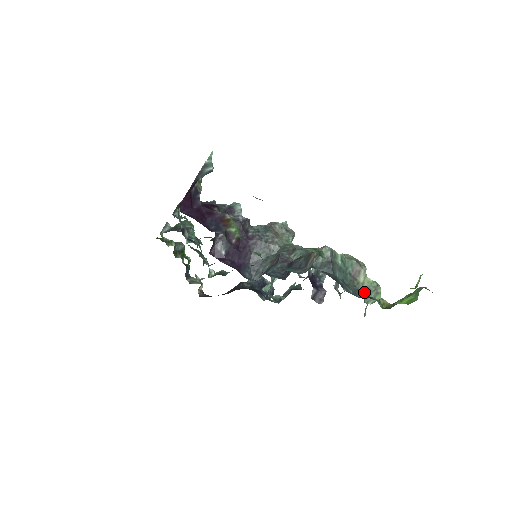
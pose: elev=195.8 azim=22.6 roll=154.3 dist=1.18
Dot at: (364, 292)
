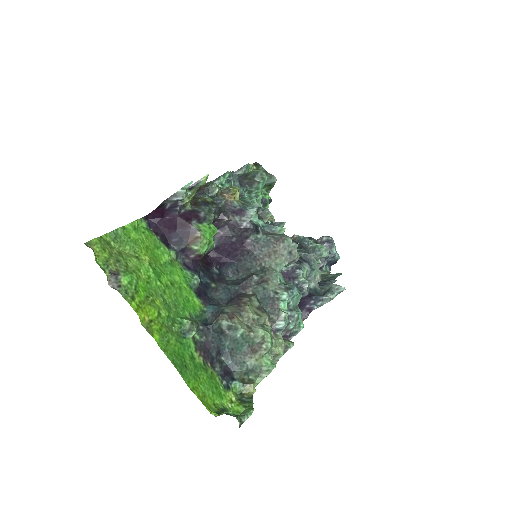
Dot at: (249, 367)
